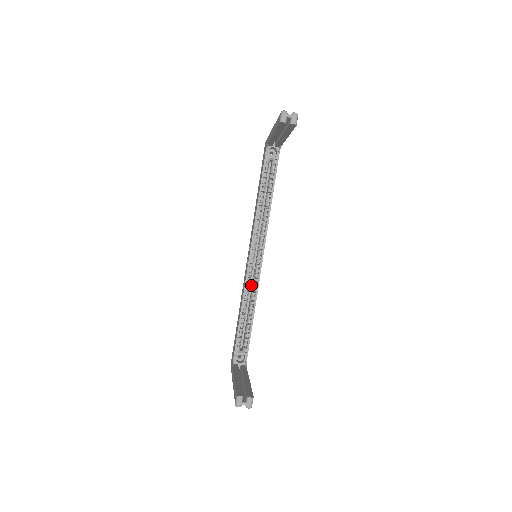
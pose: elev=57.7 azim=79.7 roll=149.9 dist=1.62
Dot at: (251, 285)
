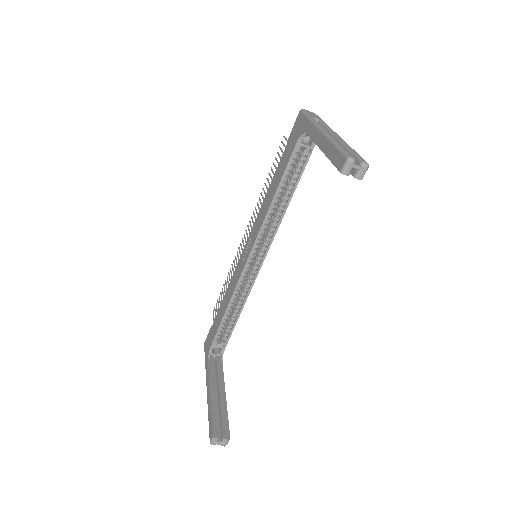
Dot at: occluded
